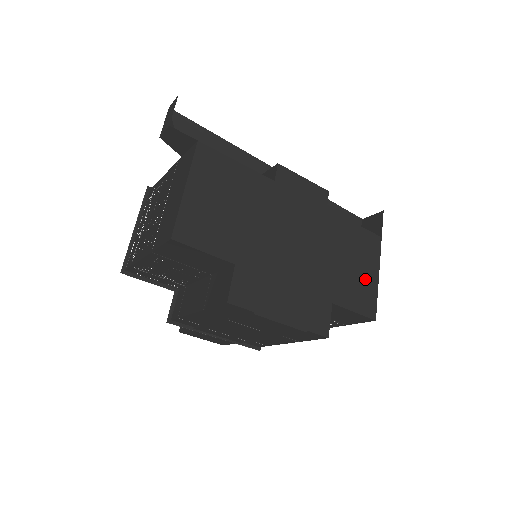
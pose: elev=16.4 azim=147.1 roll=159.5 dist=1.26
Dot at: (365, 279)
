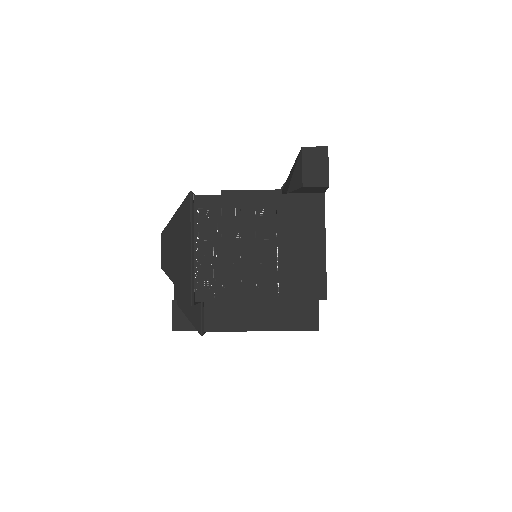
Dot at: occluded
